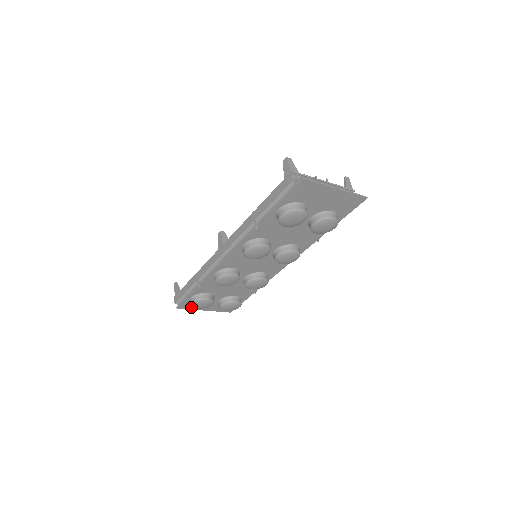
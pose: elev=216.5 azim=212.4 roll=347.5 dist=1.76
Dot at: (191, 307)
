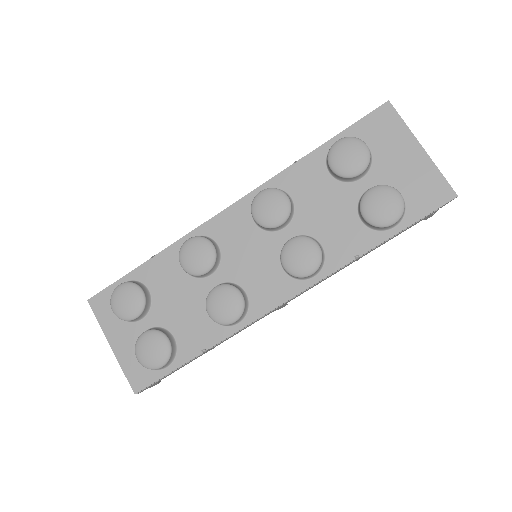
Dot at: (104, 316)
